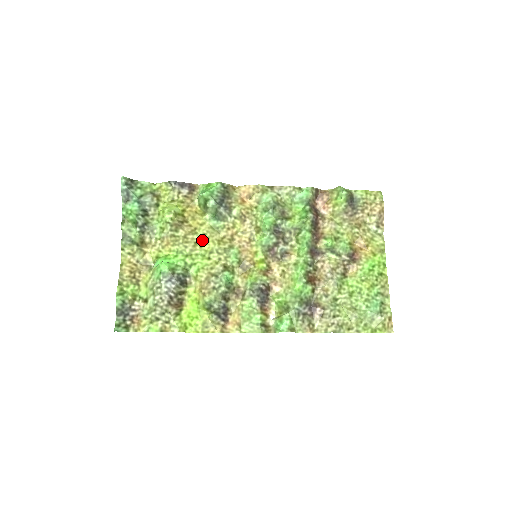
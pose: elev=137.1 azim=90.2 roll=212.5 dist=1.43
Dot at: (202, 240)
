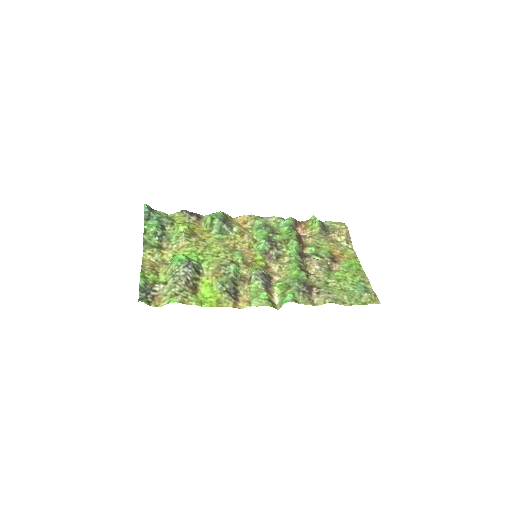
Dot at: (210, 246)
